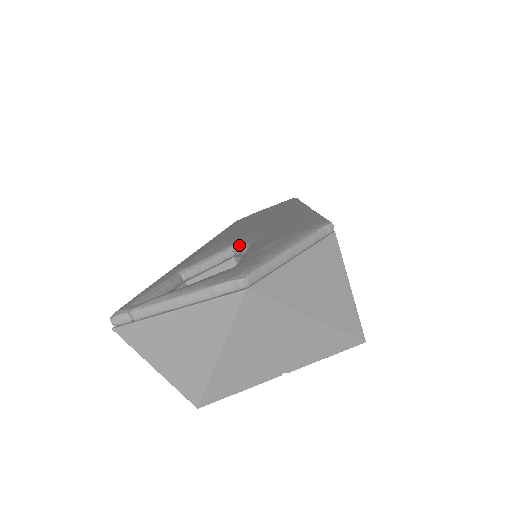
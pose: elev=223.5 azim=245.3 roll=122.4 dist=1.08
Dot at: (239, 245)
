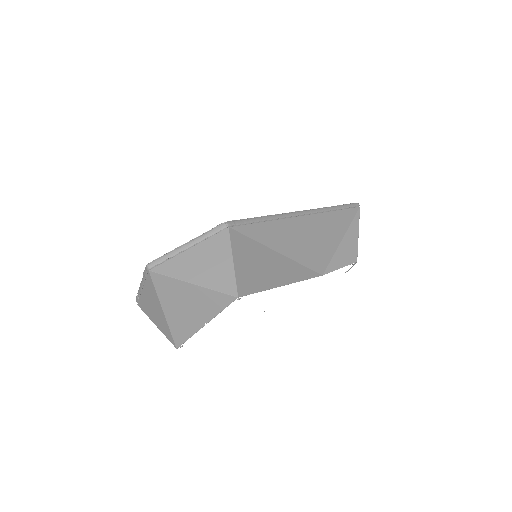
Dot at: occluded
